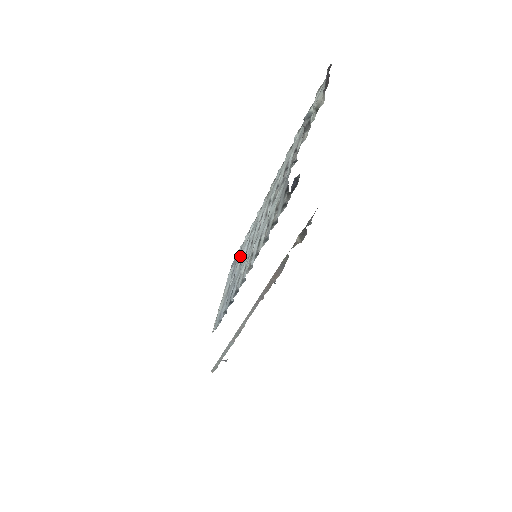
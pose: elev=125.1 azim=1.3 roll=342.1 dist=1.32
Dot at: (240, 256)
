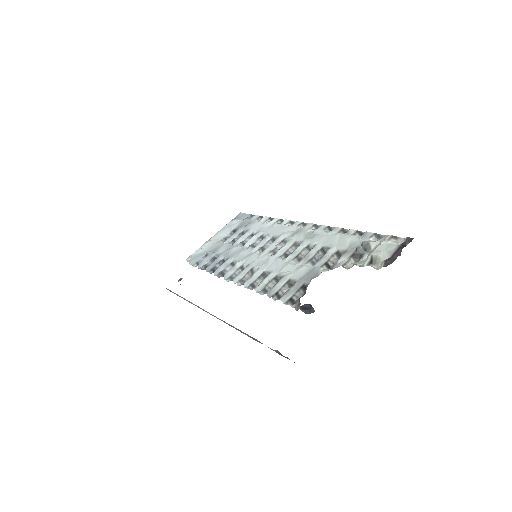
Dot at: (248, 232)
